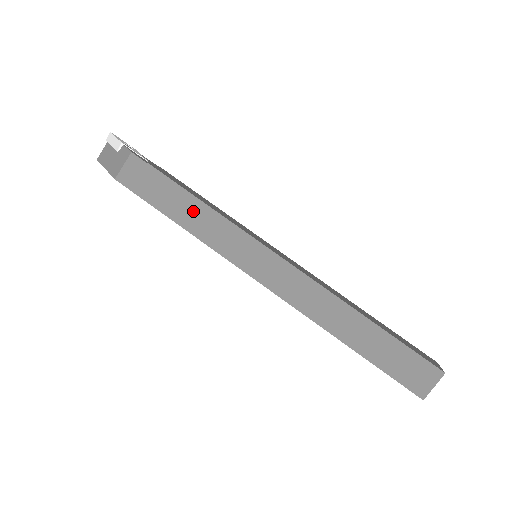
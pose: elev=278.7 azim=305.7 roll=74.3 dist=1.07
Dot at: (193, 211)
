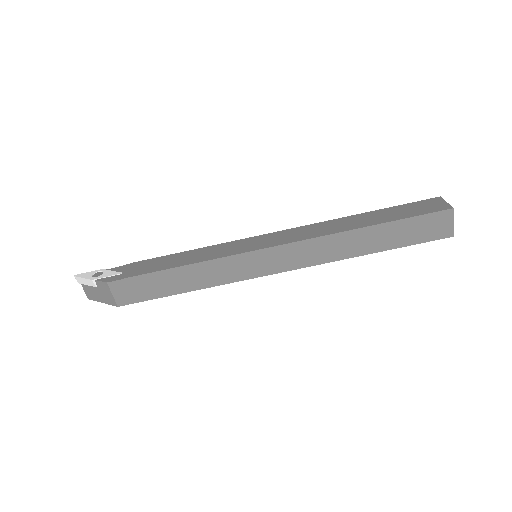
Dot at: (188, 276)
